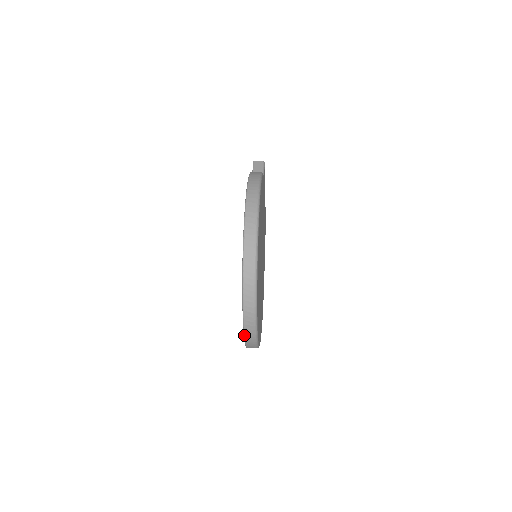
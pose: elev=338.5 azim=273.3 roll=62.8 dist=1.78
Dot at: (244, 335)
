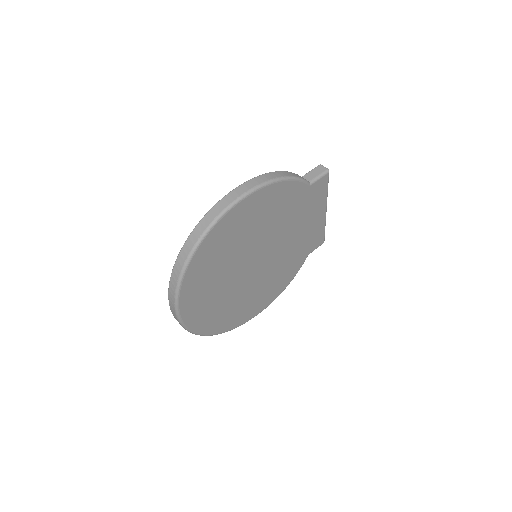
Dot at: (172, 312)
